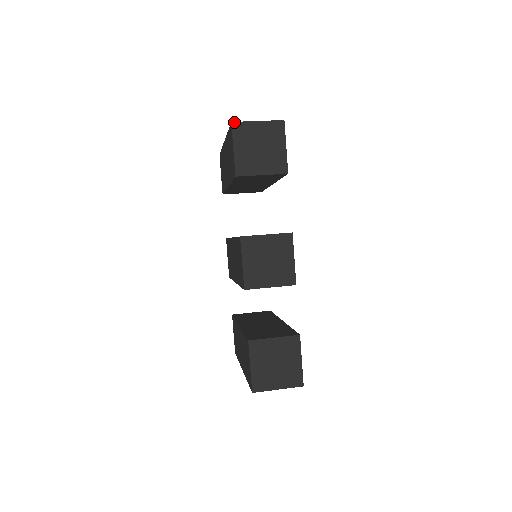
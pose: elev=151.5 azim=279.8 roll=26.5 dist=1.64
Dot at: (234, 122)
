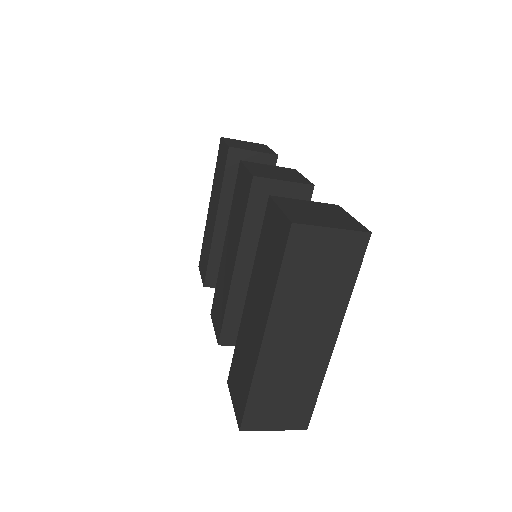
Dot at: (223, 137)
